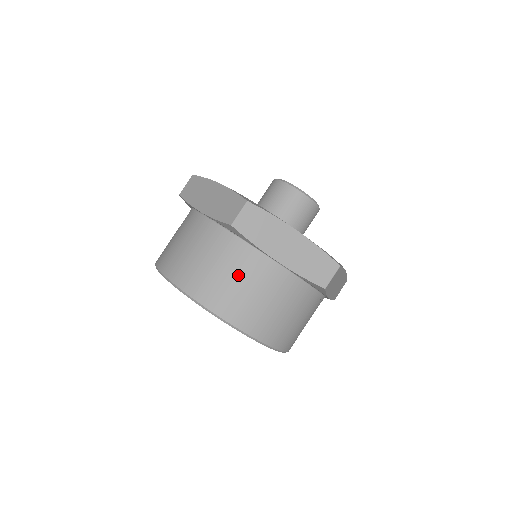
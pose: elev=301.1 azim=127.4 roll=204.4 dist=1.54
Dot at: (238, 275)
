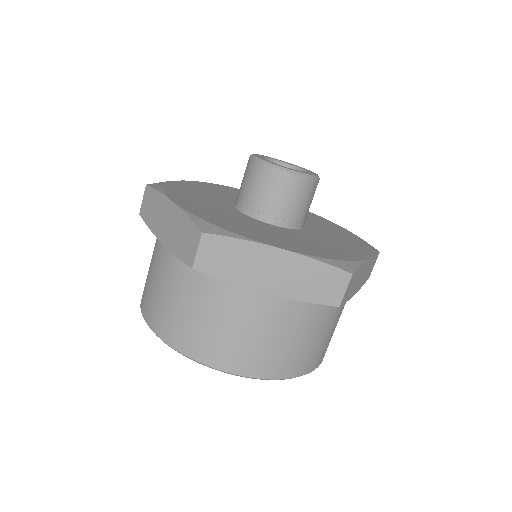
Dot at: (224, 318)
